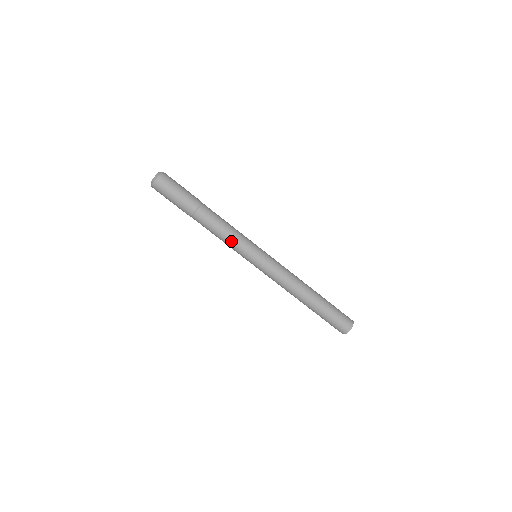
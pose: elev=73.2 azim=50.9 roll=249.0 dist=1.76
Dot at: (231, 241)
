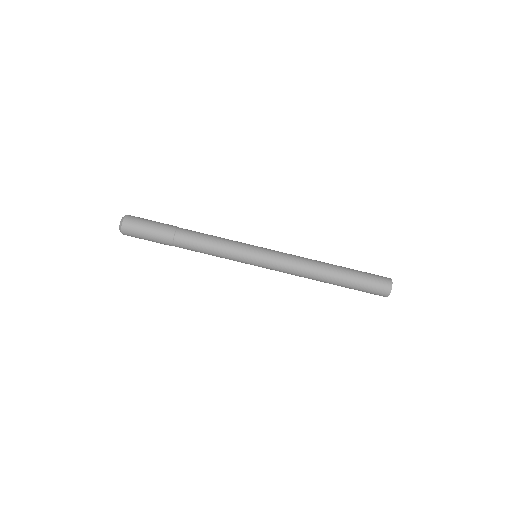
Dot at: (222, 254)
